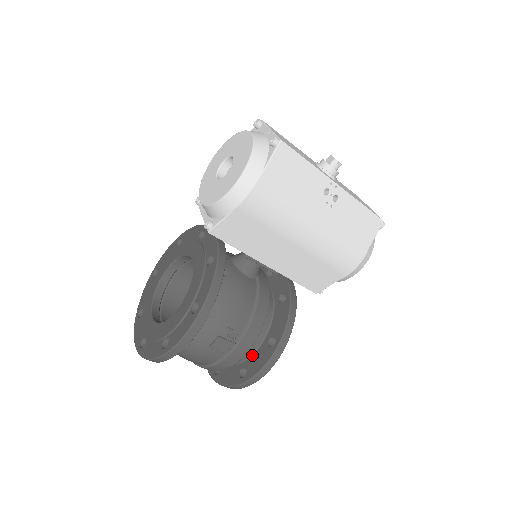
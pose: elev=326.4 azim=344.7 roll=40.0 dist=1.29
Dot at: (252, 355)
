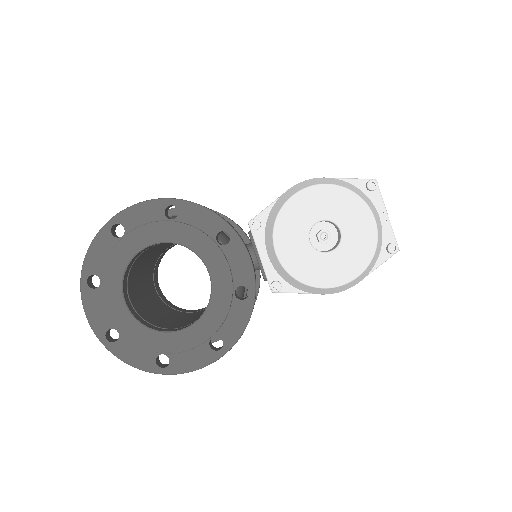
Dot at: occluded
